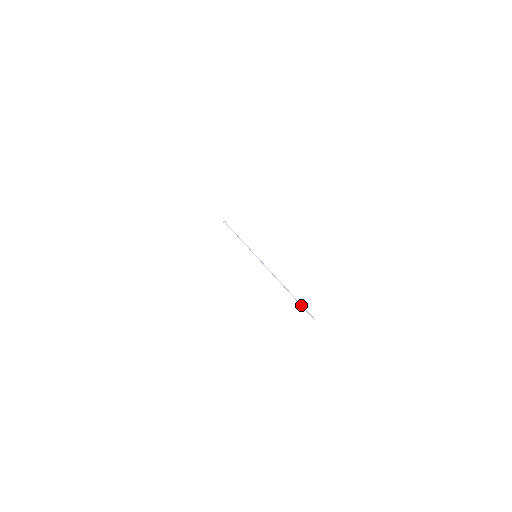
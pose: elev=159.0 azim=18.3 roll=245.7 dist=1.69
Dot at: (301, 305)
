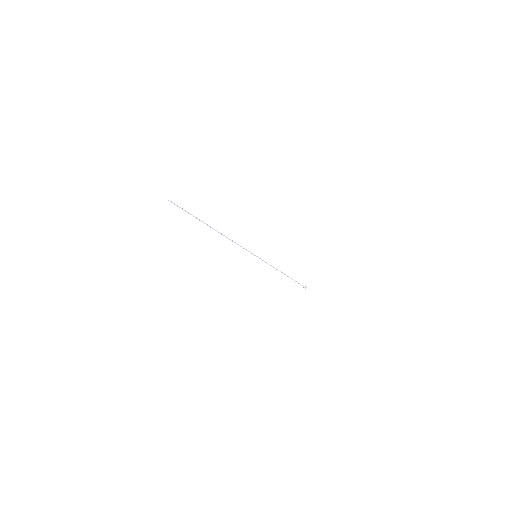
Dot at: occluded
